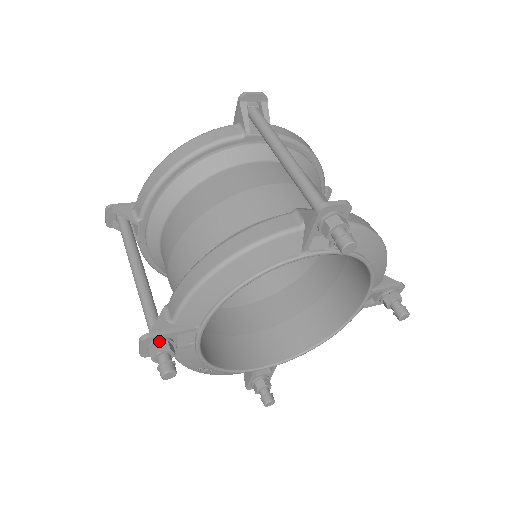
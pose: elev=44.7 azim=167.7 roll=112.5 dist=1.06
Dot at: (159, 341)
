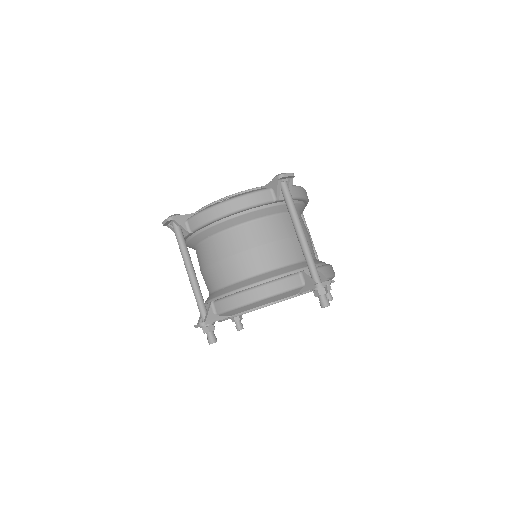
Dot at: (209, 325)
